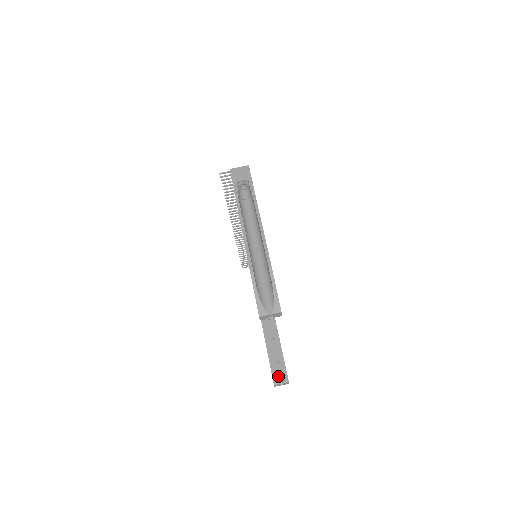
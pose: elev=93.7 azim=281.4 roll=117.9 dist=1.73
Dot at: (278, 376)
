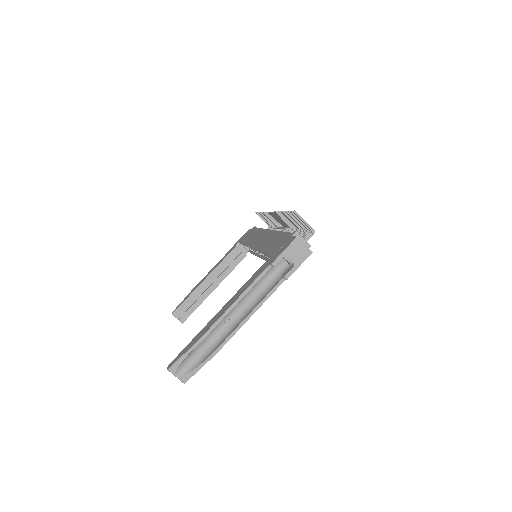
Dot at: (181, 311)
